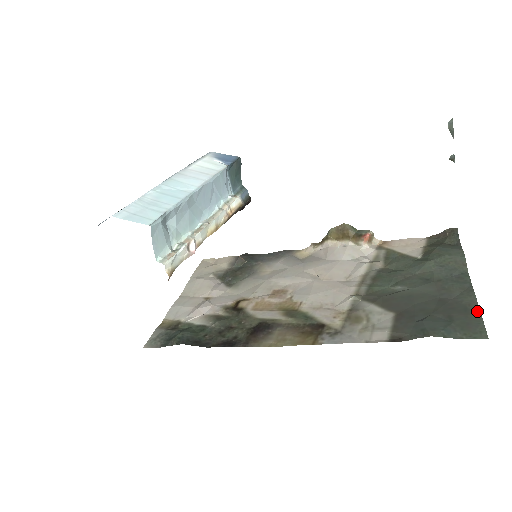
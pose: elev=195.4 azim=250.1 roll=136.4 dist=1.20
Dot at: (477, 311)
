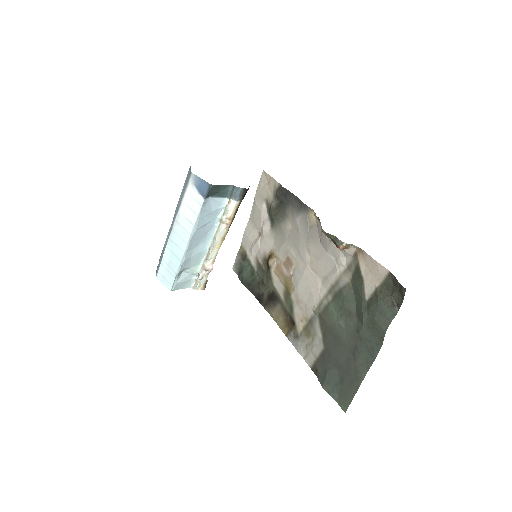
Dot at: (356, 389)
